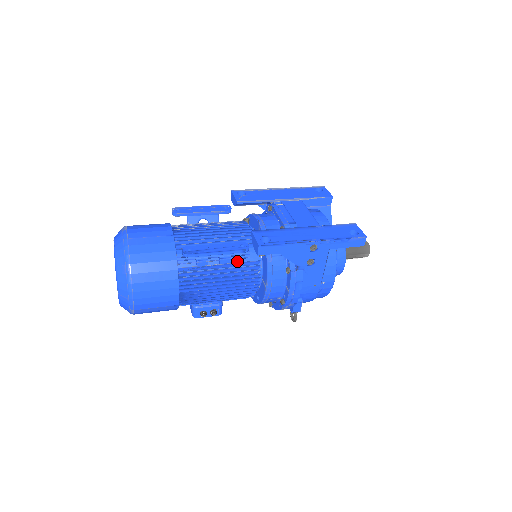
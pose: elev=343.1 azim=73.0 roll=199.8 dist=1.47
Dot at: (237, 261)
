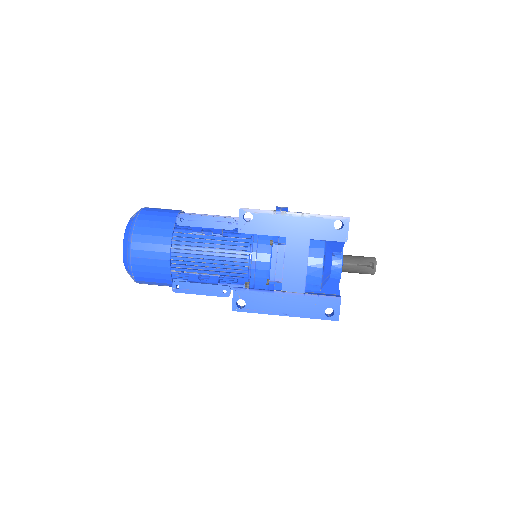
Dot at: (226, 282)
